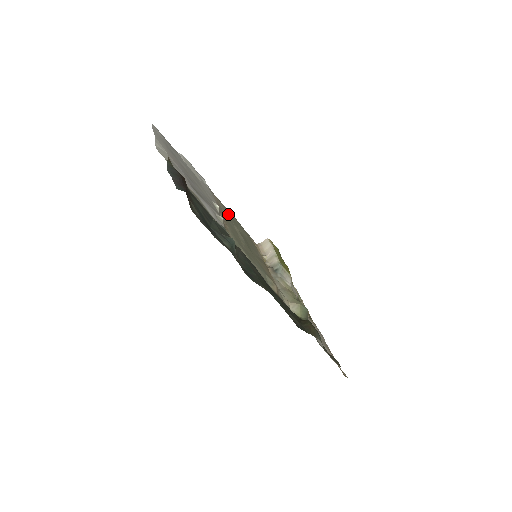
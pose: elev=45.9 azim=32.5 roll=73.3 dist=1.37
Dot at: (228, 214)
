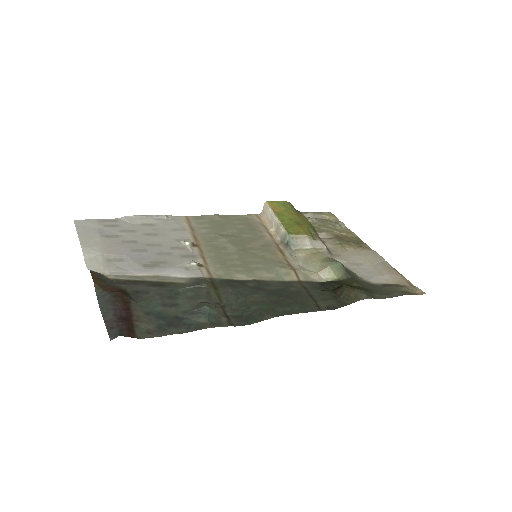
Dot at: (207, 226)
